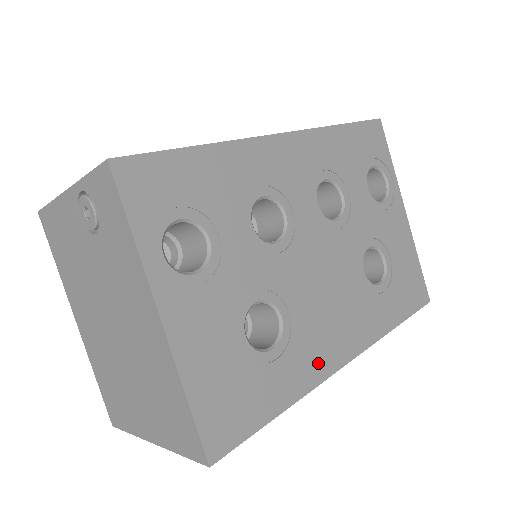
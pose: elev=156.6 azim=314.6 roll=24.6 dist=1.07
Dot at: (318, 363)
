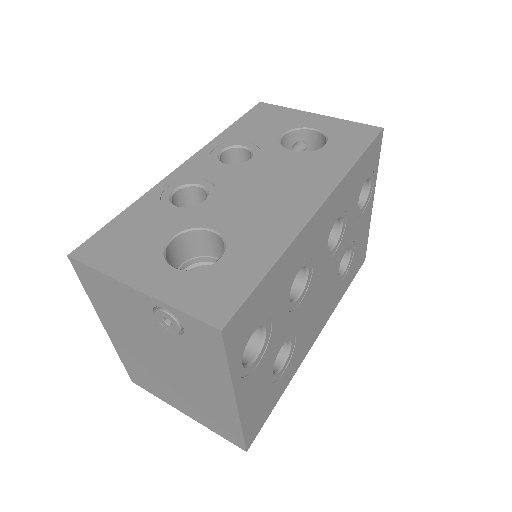
Dot at: (302, 354)
